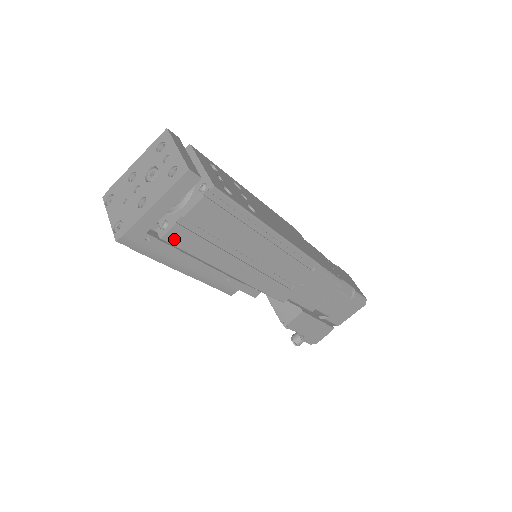
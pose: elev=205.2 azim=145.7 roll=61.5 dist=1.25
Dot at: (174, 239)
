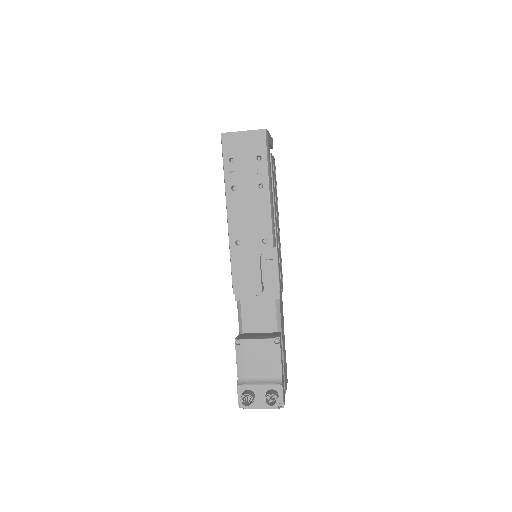
Dot at: (272, 161)
